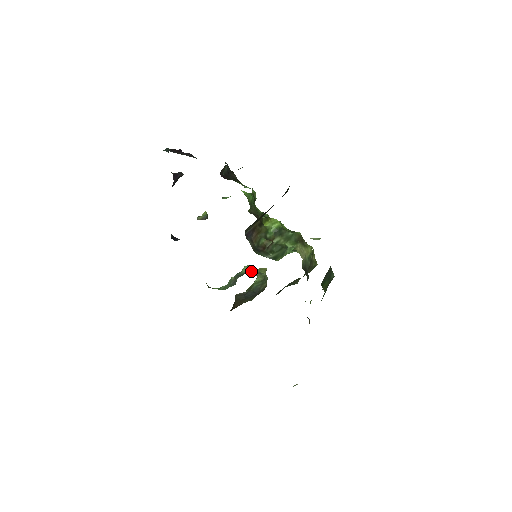
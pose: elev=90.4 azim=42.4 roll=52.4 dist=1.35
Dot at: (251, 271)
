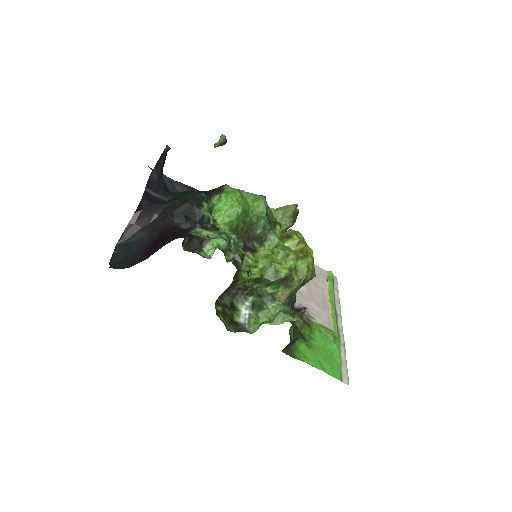
Dot at: occluded
